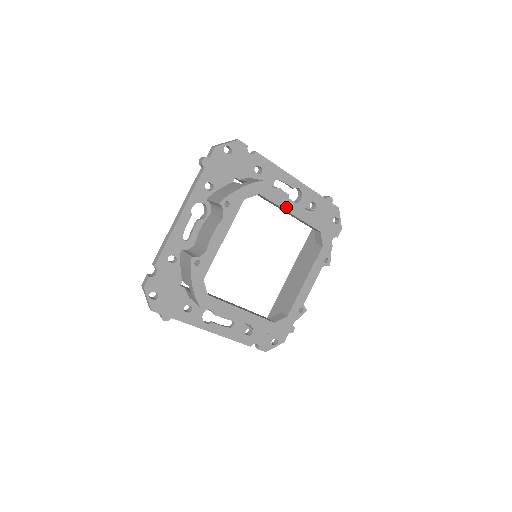
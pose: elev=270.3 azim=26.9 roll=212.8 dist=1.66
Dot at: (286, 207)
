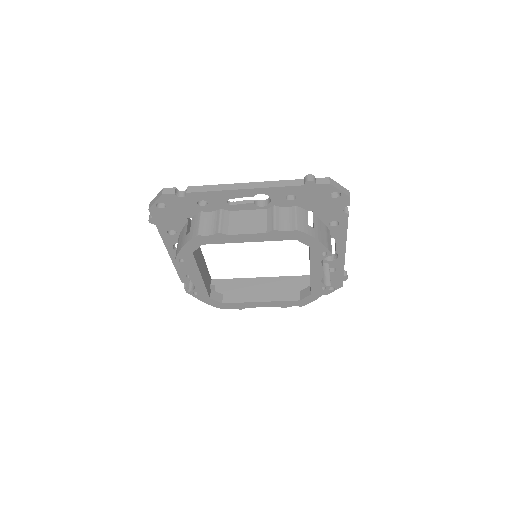
Dot at: (238, 240)
